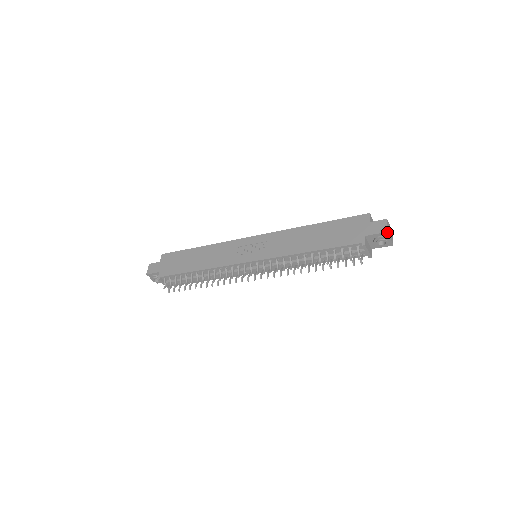
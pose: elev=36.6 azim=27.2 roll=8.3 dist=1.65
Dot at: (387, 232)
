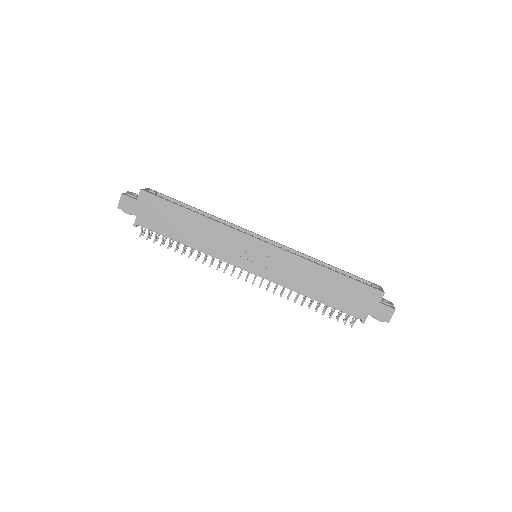
Dot at: occluded
